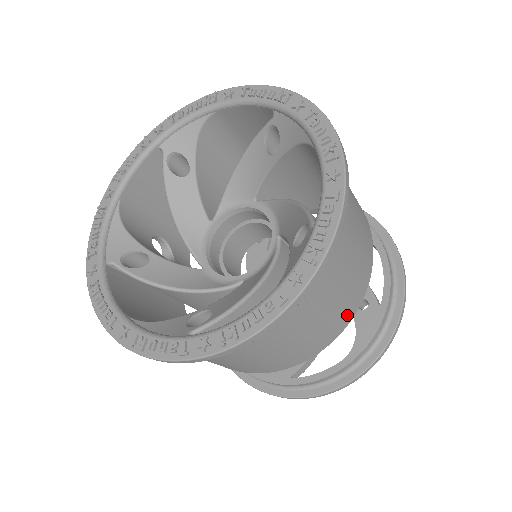
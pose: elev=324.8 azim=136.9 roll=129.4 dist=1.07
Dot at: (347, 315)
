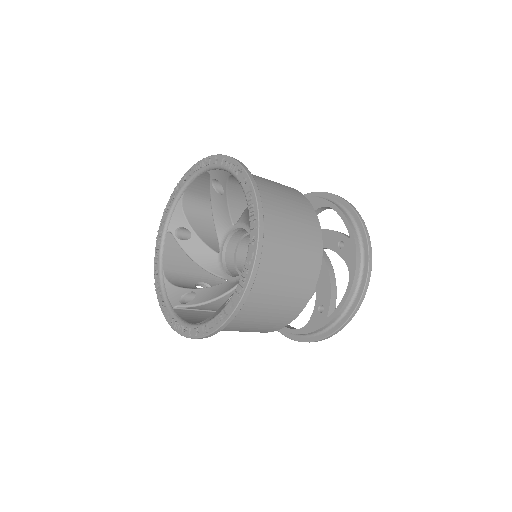
Dot at: (316, 251)
